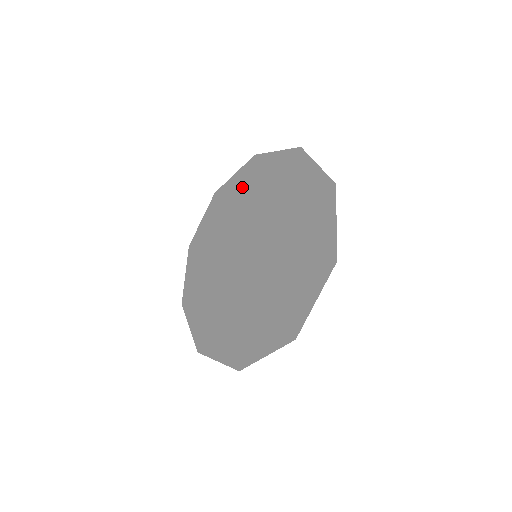
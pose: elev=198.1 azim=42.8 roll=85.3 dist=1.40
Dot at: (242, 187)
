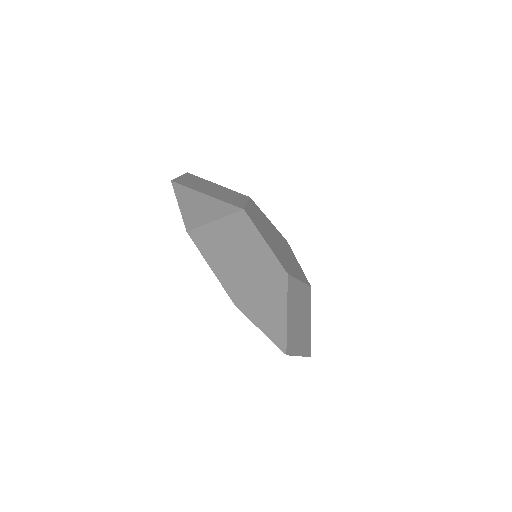
Dot at: occluded
